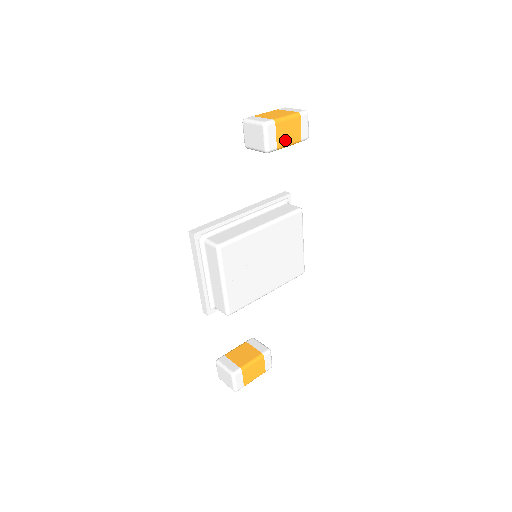
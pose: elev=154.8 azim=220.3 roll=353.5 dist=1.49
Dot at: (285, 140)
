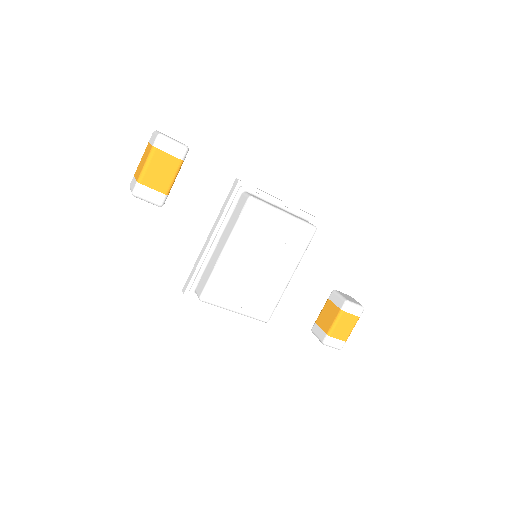
Dot at: (166, 180)
